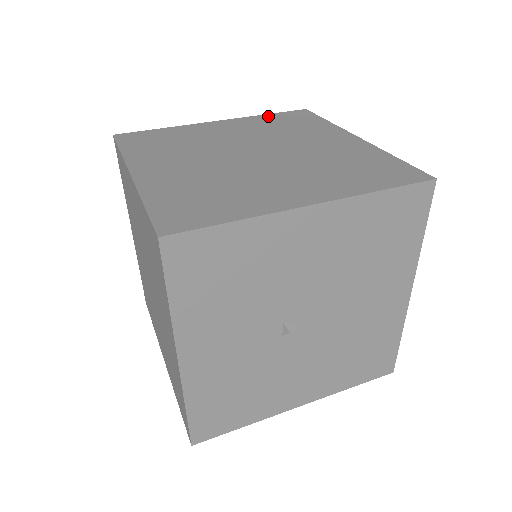
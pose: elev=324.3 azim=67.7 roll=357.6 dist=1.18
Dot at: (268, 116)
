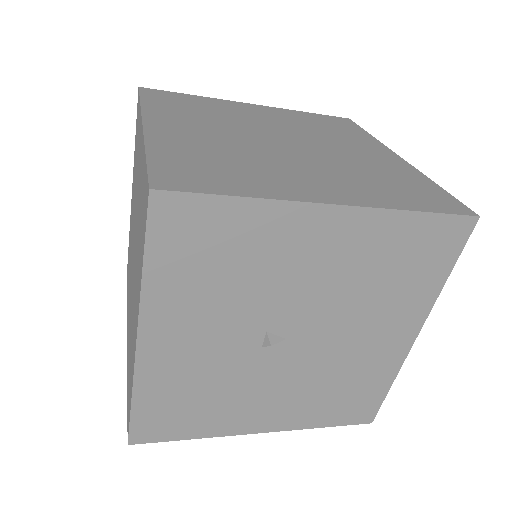
Dot at: (308, 114)
